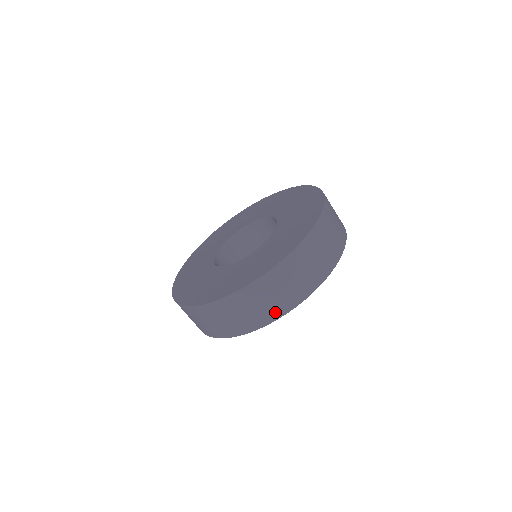
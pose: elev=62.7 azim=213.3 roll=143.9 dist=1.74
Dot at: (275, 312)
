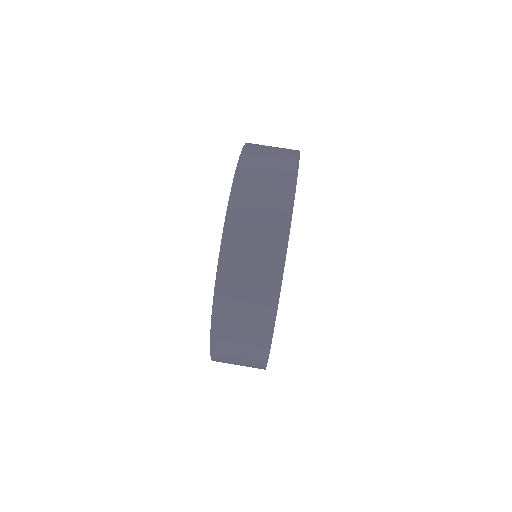
Dot at: (262, 333)
